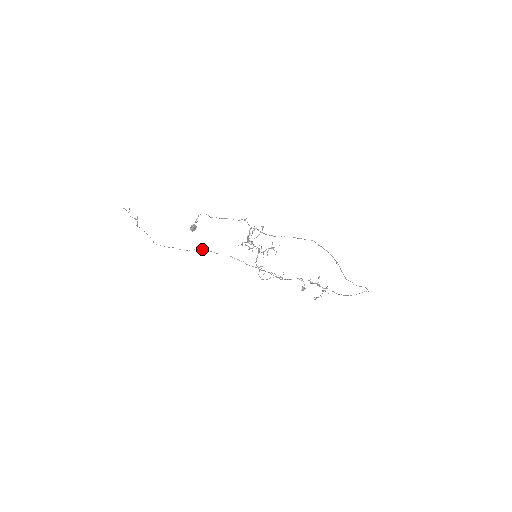
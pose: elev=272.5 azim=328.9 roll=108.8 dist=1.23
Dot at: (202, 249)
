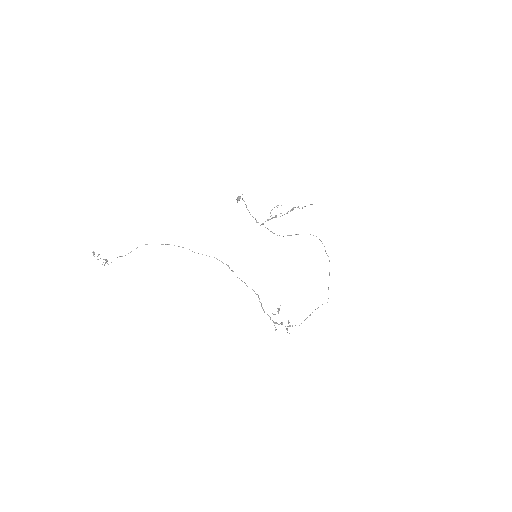
Dot at: occluded
